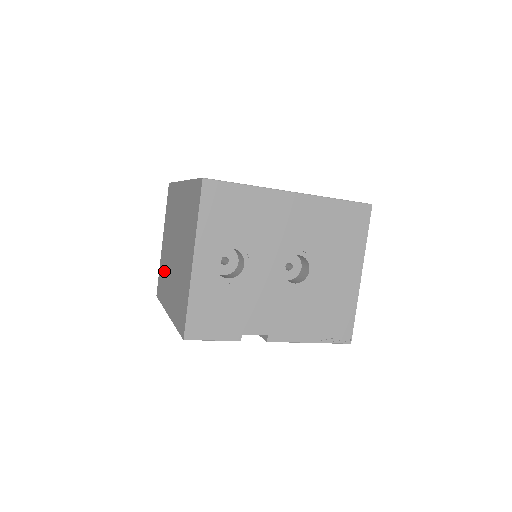
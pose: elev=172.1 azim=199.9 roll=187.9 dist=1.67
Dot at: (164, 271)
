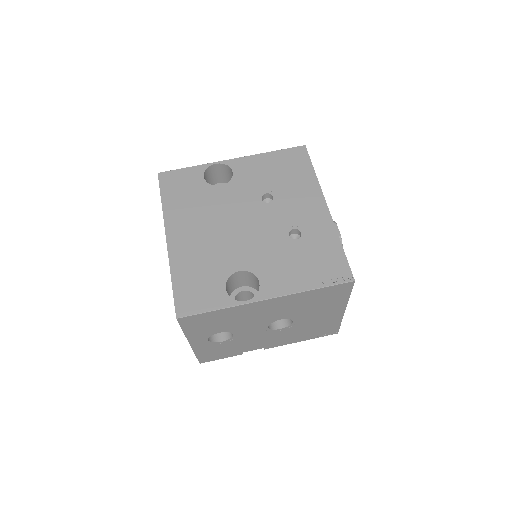
Dot at: occluded
